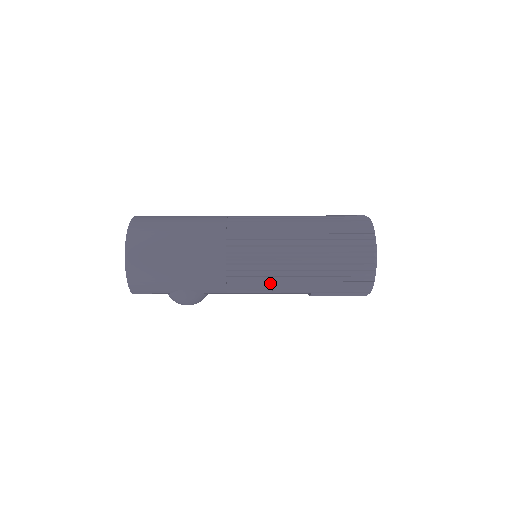
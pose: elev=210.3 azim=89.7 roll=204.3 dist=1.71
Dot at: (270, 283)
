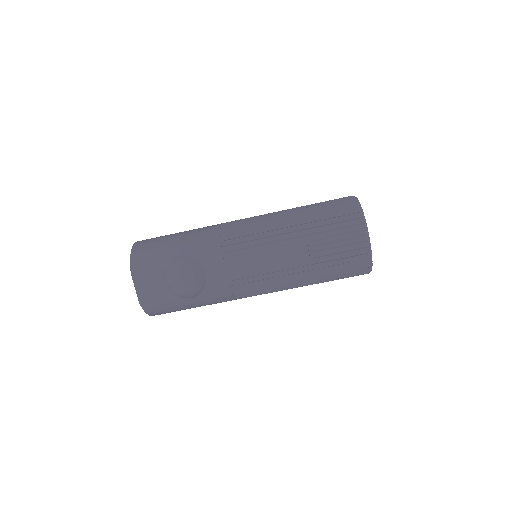
Dot at: (262, 233)
